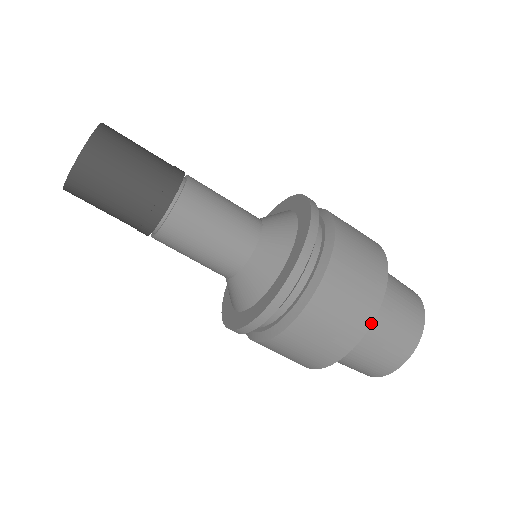
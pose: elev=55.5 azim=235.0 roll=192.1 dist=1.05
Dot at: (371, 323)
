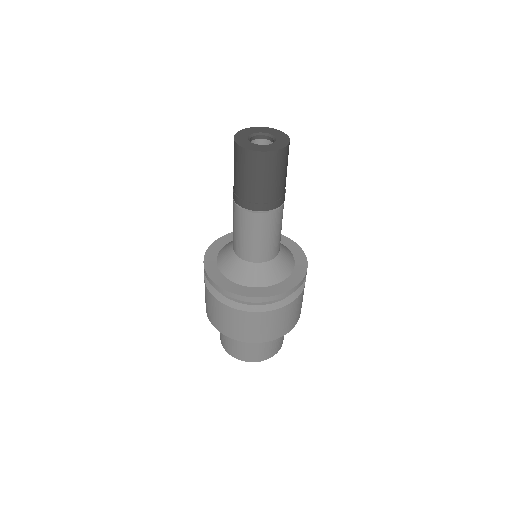
Dot at: (229, 337)
